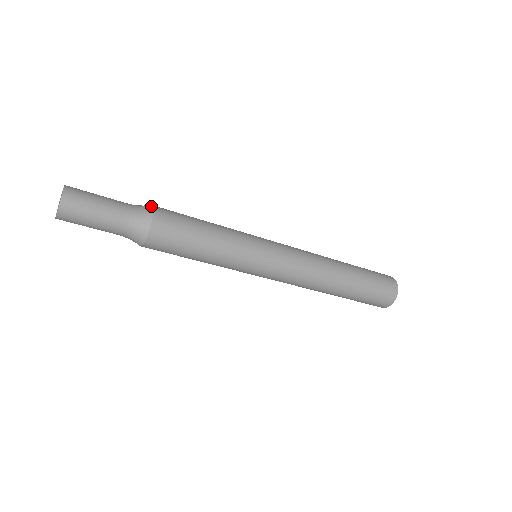
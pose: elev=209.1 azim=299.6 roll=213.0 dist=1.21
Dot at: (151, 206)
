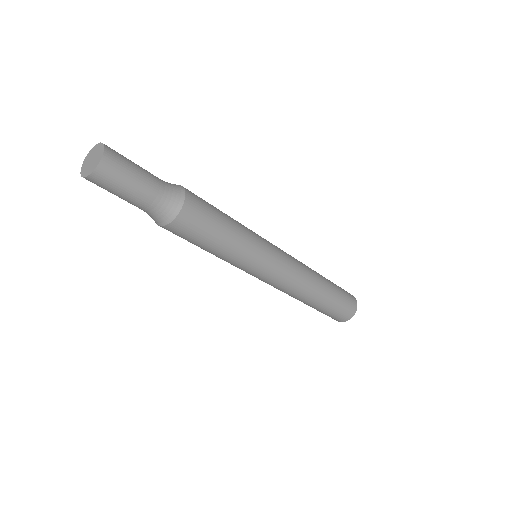
Dot at: occluded
